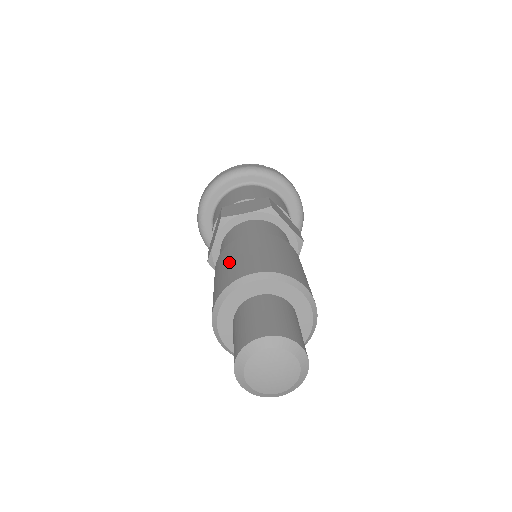
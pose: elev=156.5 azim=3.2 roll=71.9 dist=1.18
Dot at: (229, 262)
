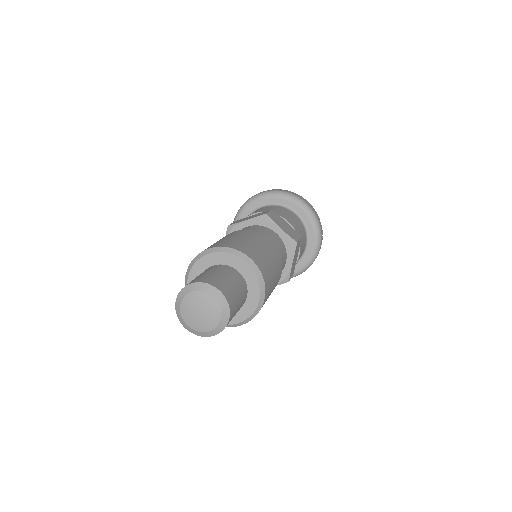
Dot at: (244, 239)
